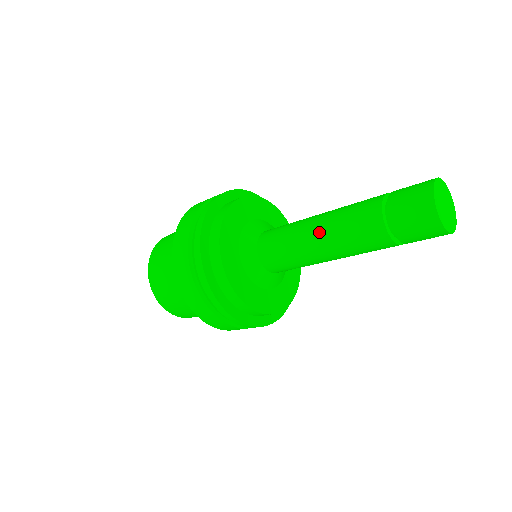
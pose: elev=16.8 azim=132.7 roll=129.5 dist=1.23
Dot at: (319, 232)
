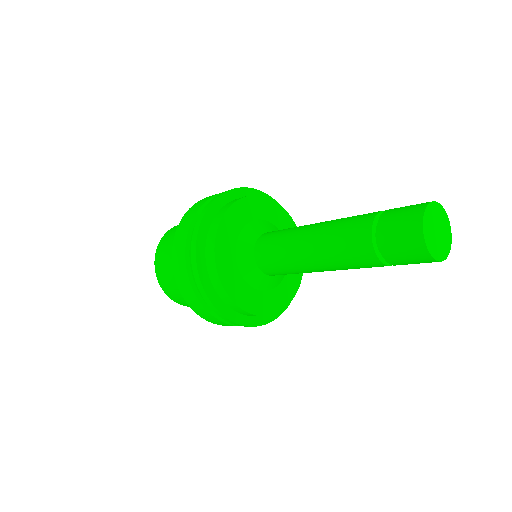
Dot at: (312, 253)
